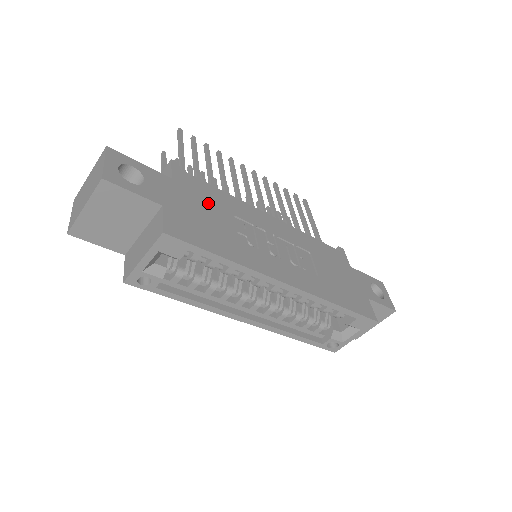
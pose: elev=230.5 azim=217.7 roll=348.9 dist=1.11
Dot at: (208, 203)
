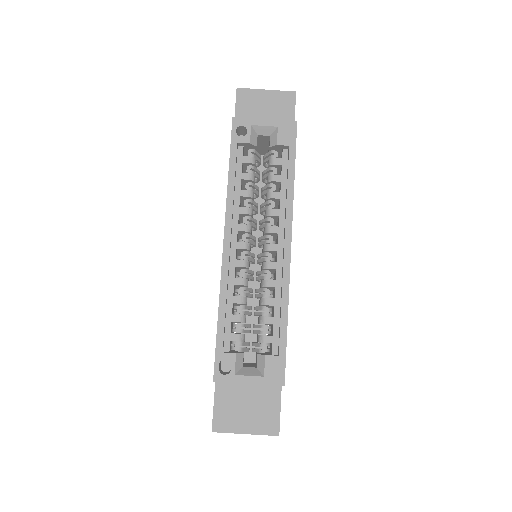
Dot at: occluded
